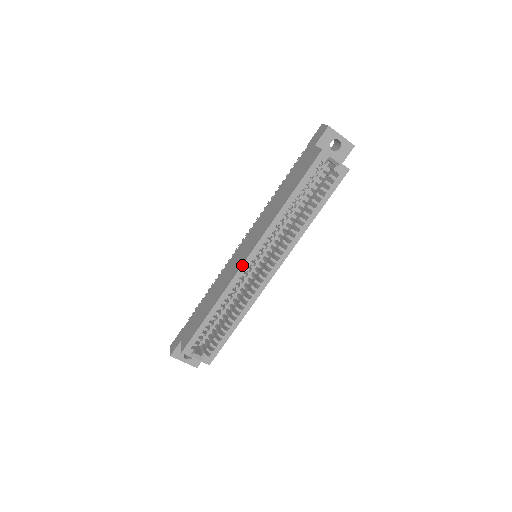
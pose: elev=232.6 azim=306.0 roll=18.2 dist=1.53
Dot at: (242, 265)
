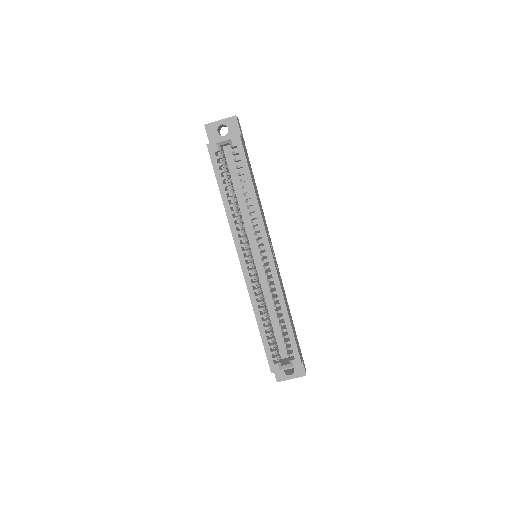
Dot at: (243, 272)
